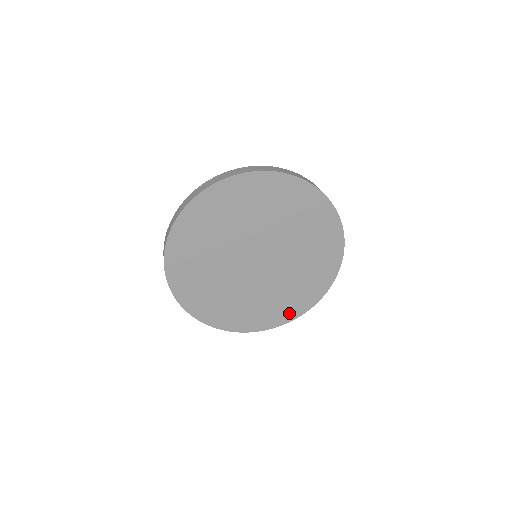
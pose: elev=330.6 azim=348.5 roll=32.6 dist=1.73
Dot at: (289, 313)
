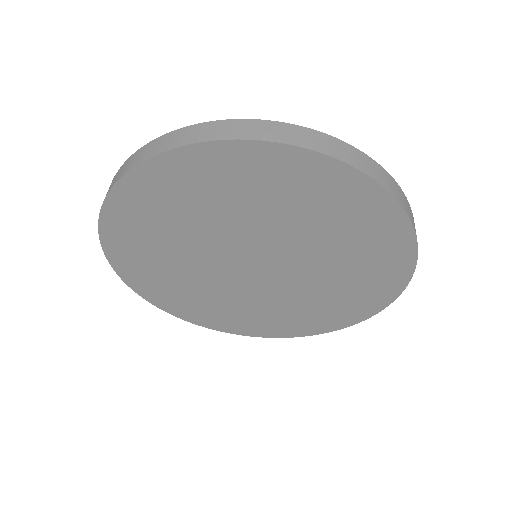
Dot at: (320, 325)
